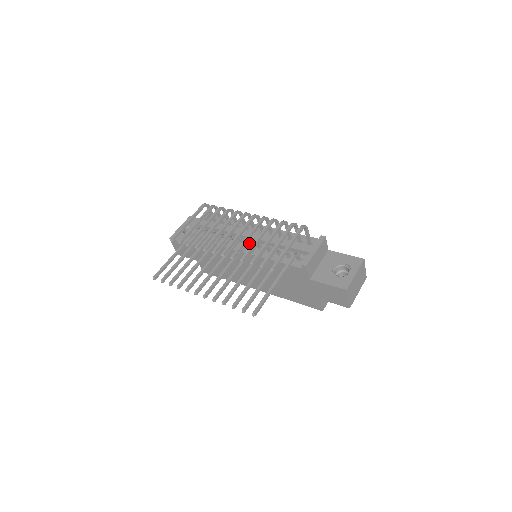
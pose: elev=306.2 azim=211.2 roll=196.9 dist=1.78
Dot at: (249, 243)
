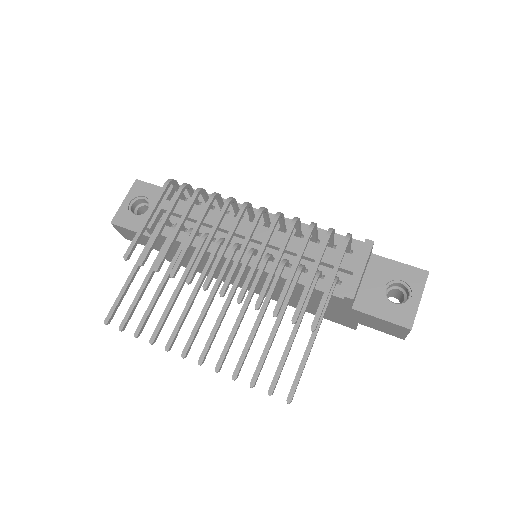
Dot at: (253, 253)
